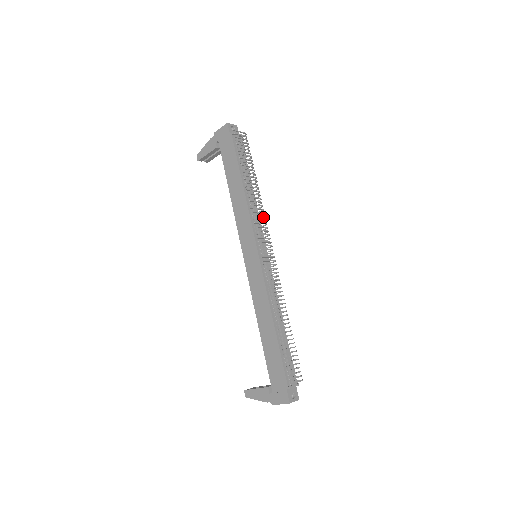
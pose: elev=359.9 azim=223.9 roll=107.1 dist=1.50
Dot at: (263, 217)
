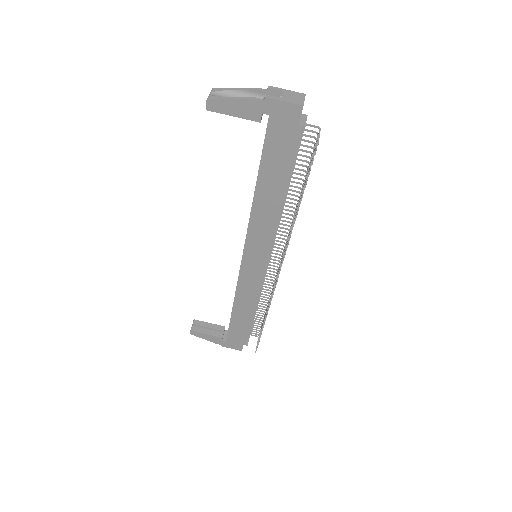
Dot at: (286, 229)
